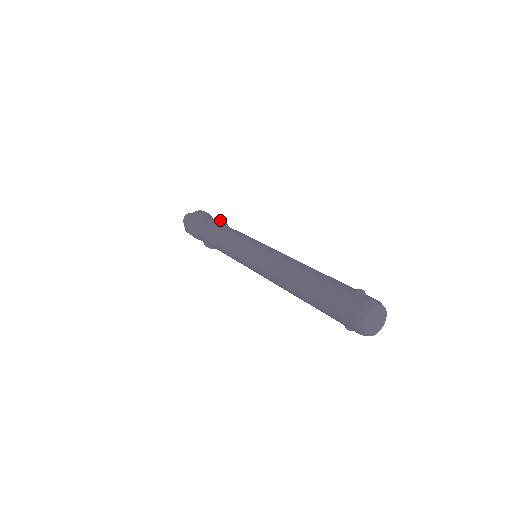
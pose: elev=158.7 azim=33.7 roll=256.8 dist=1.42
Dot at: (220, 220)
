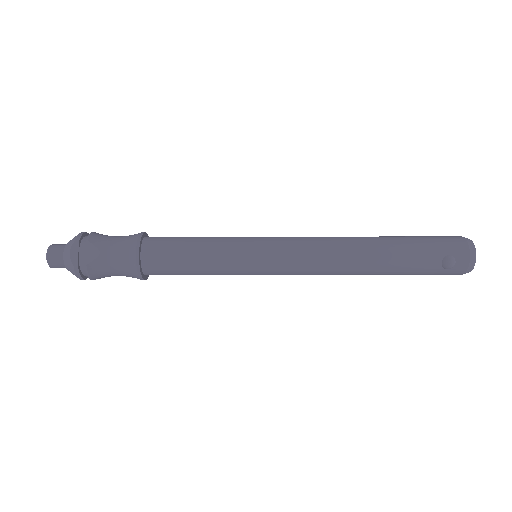
Dot at: occluded
